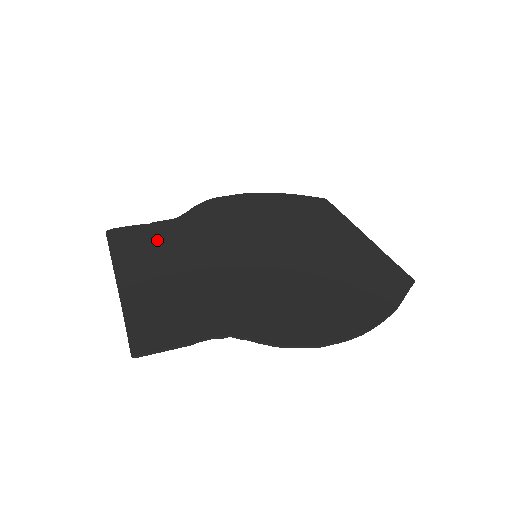
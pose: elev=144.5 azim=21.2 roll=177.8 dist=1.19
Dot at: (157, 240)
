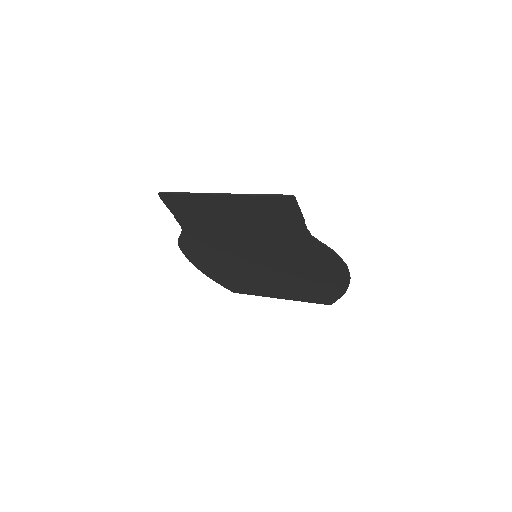
Dot at: (197, 216)
